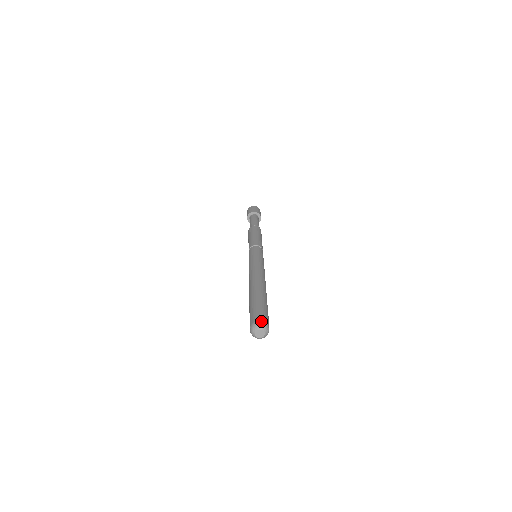
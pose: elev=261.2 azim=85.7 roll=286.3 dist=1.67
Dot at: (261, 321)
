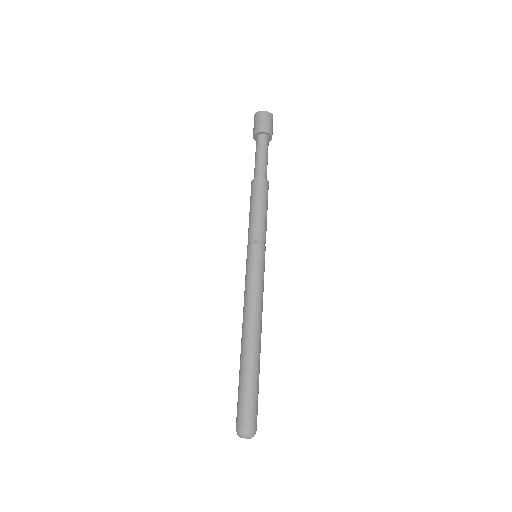
Dot at: (253, 431)
